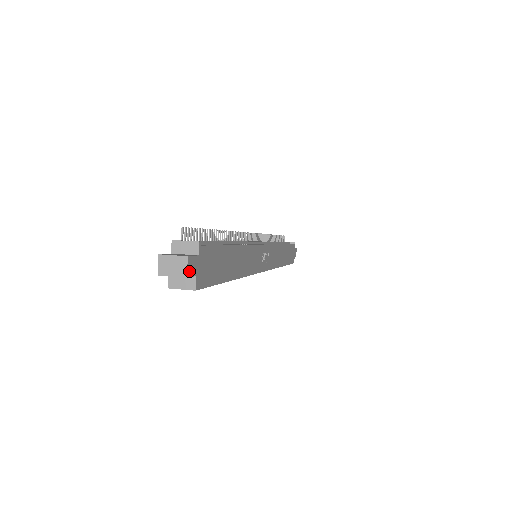
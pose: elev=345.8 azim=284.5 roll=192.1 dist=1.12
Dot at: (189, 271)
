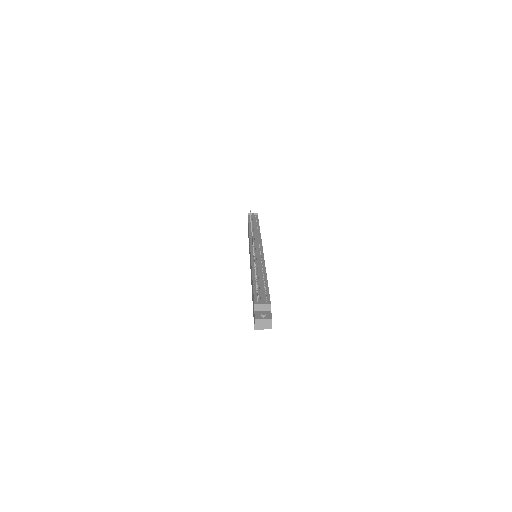
Dot at: occluded
